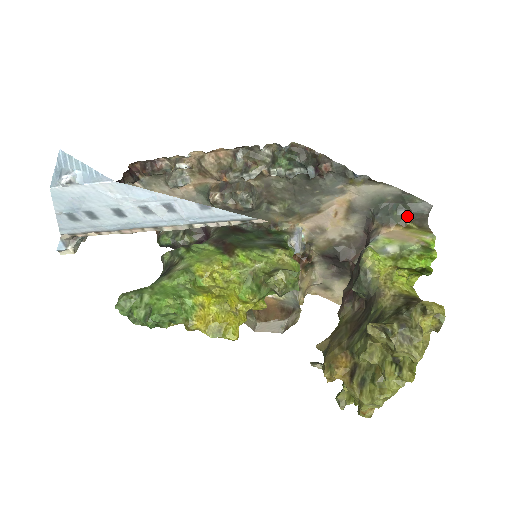
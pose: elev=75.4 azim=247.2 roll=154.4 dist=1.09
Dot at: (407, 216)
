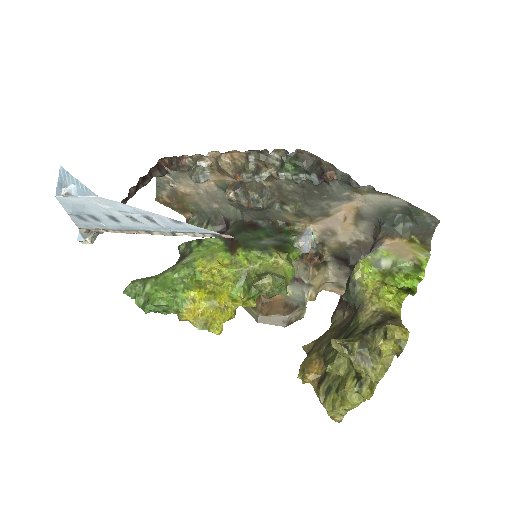
Dot at: (413, 229)
